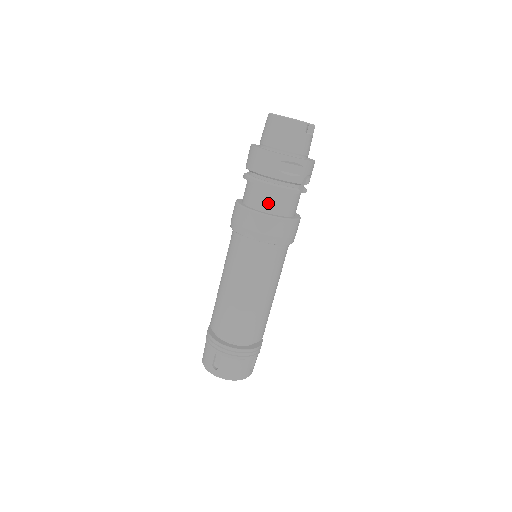
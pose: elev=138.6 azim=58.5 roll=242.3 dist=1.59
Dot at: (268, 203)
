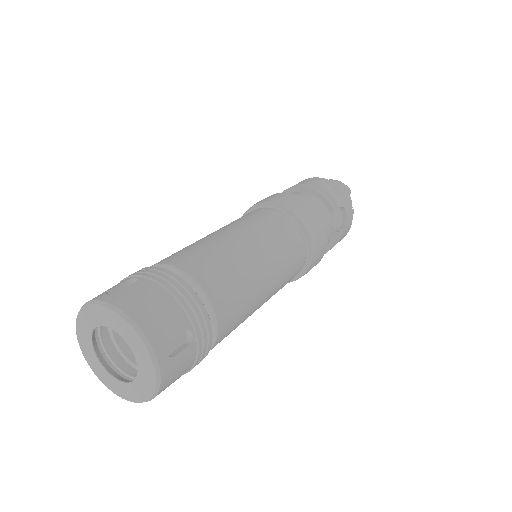
Dot at: occluded
